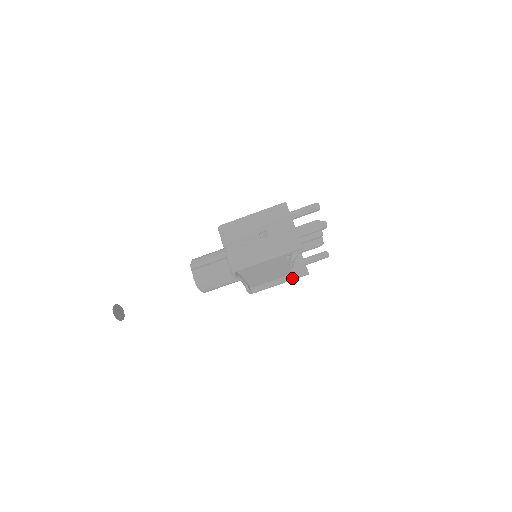
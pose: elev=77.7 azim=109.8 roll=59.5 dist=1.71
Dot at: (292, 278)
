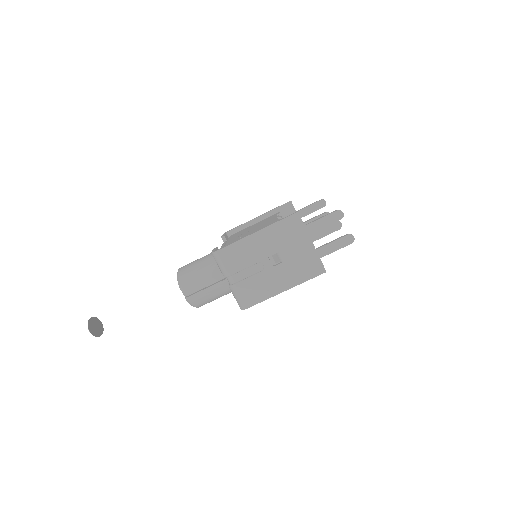
Dot at: occluded
